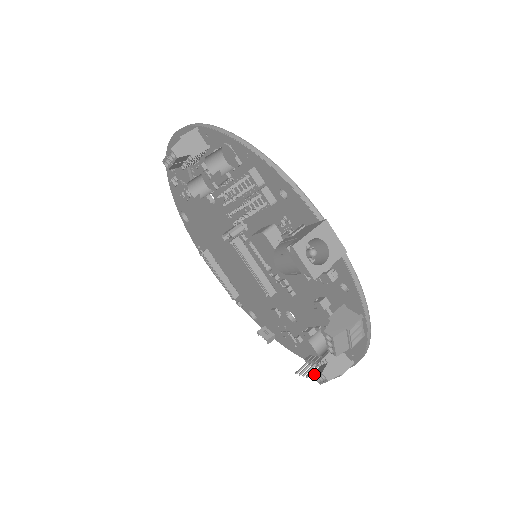
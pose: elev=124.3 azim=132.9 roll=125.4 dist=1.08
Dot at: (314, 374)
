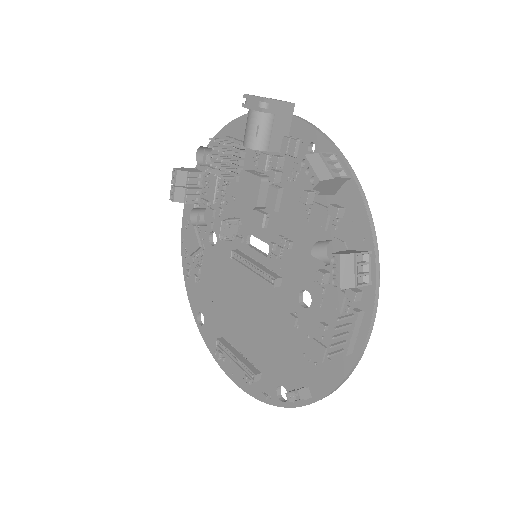
Dot at: (341, 317)
